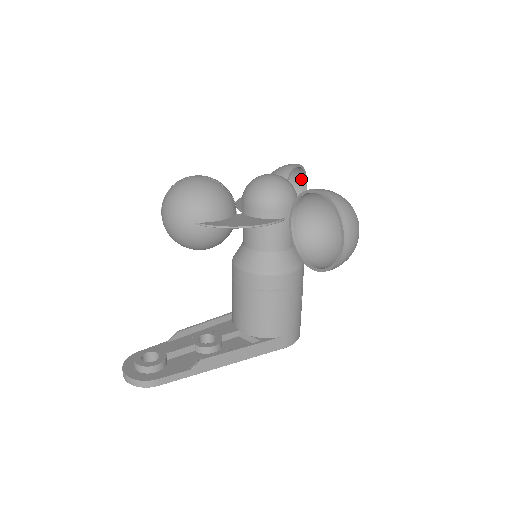
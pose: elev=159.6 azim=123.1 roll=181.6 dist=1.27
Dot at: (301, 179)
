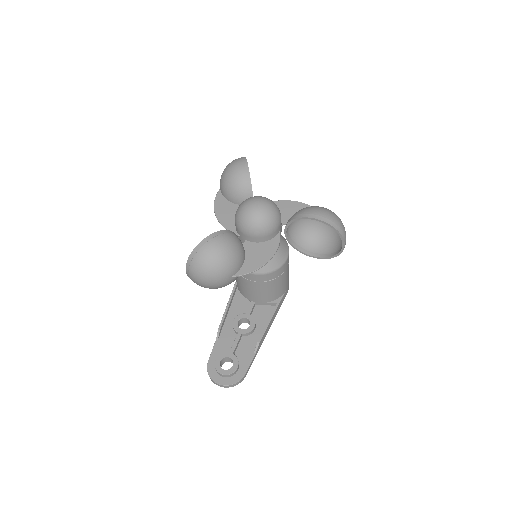
Dot at: occluded
